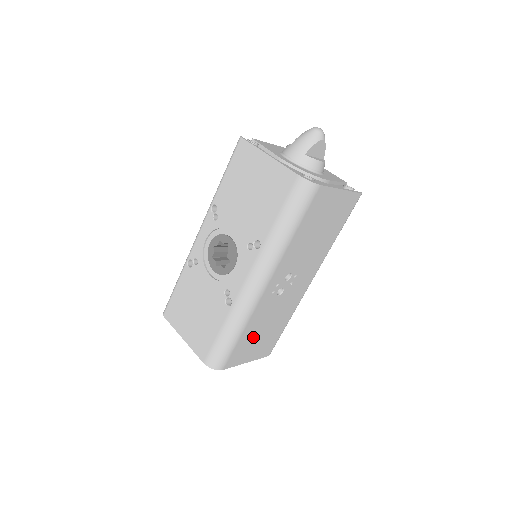
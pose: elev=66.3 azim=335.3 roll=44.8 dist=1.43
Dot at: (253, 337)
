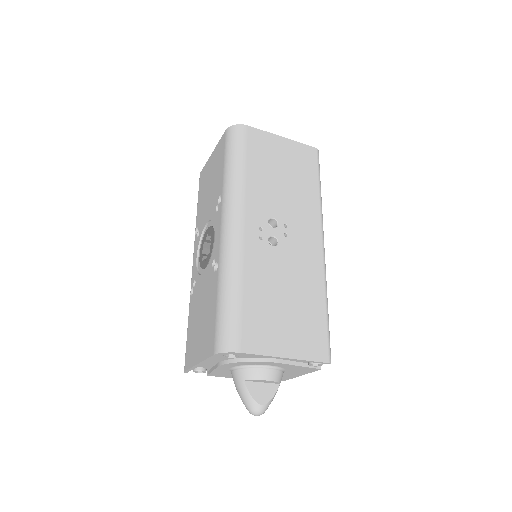
Dot at: (269, 307)
